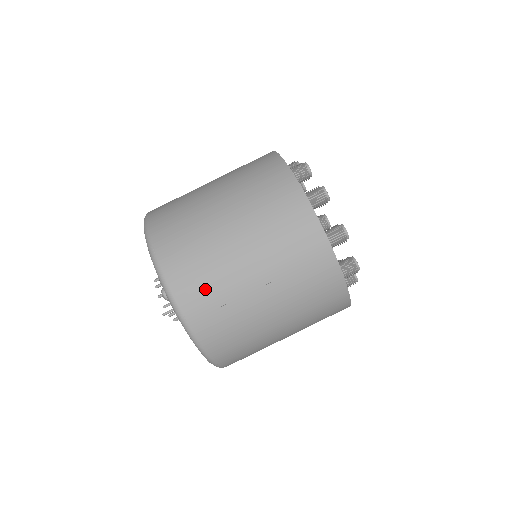
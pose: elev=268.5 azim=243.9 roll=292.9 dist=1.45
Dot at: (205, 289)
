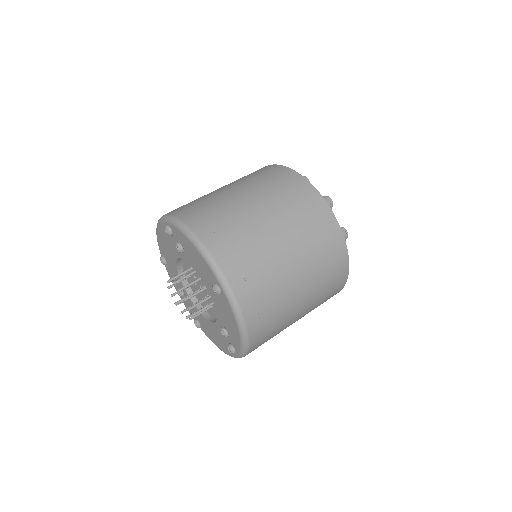
Dot at: (198, 206)
